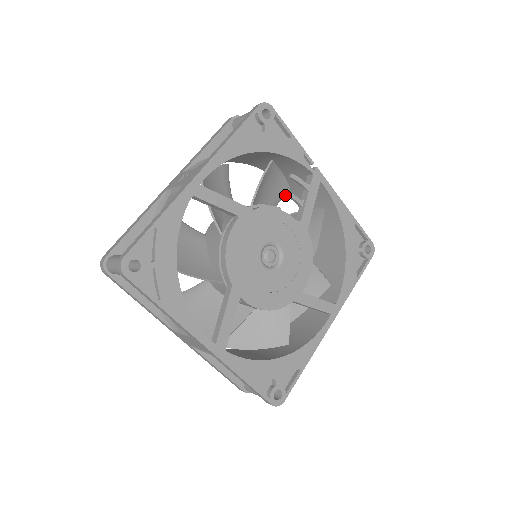
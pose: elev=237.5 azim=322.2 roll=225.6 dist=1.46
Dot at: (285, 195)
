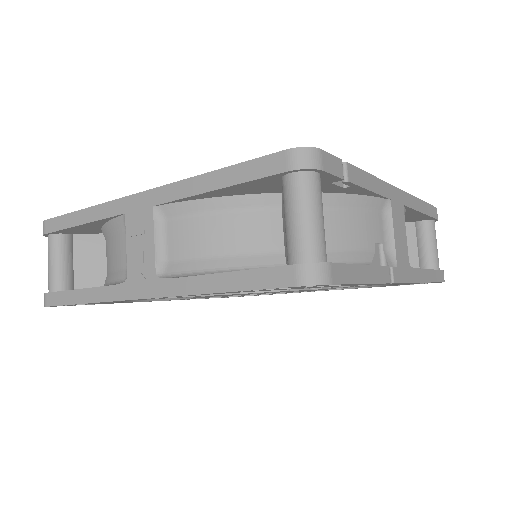
Dot at: occluded
